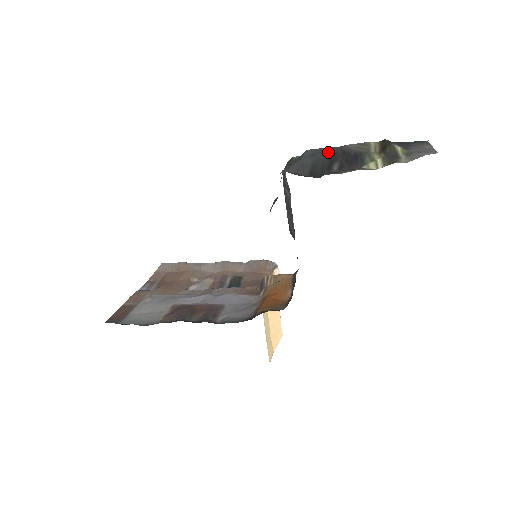
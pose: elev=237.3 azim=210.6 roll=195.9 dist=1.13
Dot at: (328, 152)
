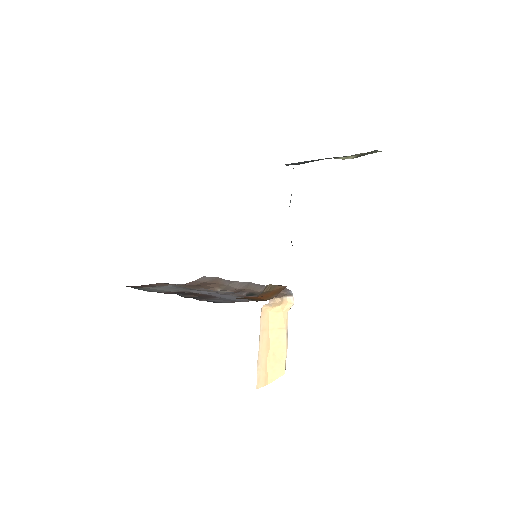
Dot at: occluded
